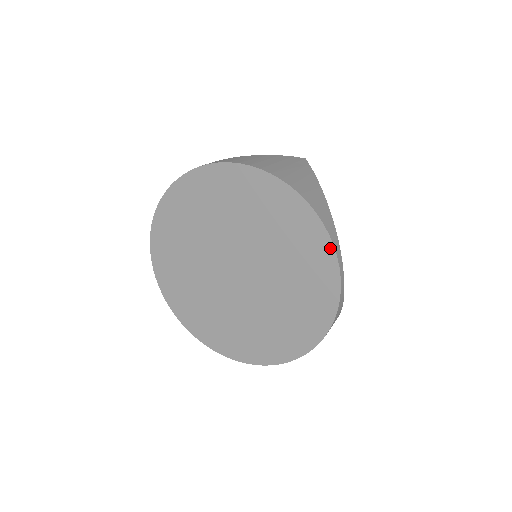
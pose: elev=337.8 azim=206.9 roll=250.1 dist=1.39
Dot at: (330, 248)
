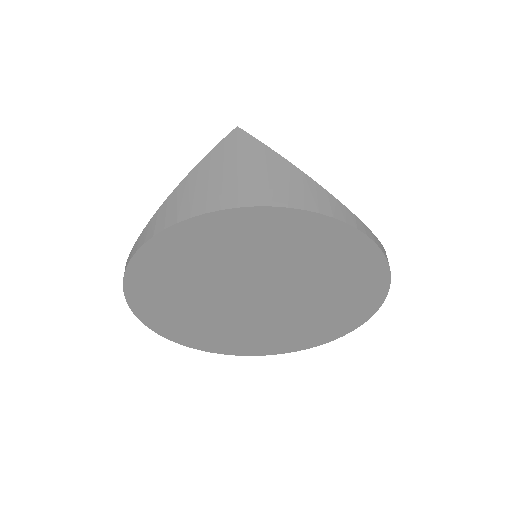
Dot at: (354, 233)
